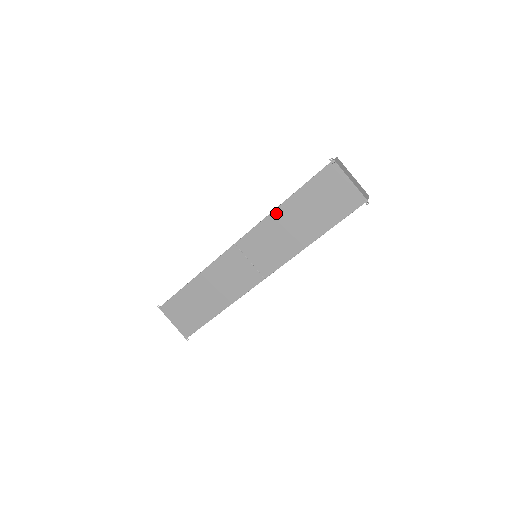
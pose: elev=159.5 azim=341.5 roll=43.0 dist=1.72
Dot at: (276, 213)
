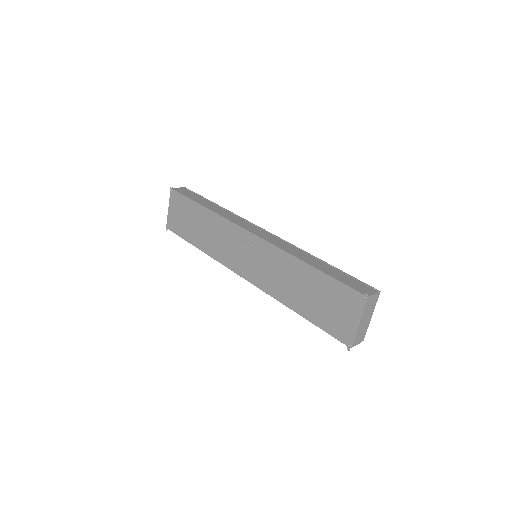
Dot at: (294, 260)
